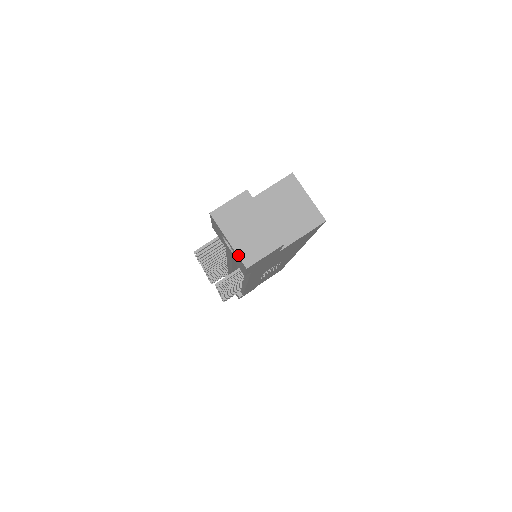
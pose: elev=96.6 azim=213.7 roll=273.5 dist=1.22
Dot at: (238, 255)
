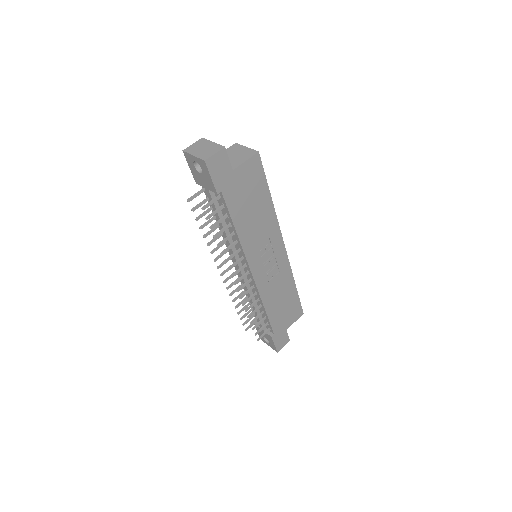
Dot at: (199, 158)
